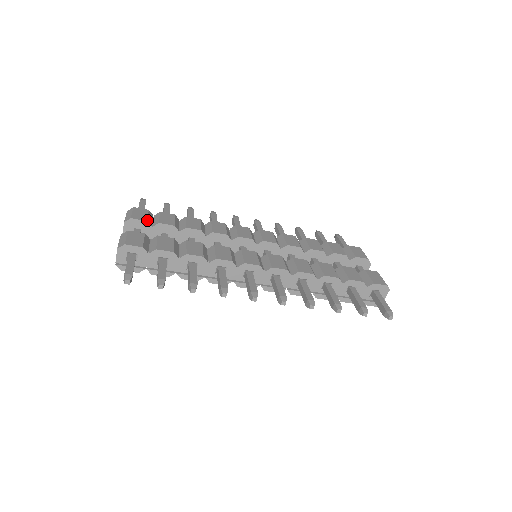
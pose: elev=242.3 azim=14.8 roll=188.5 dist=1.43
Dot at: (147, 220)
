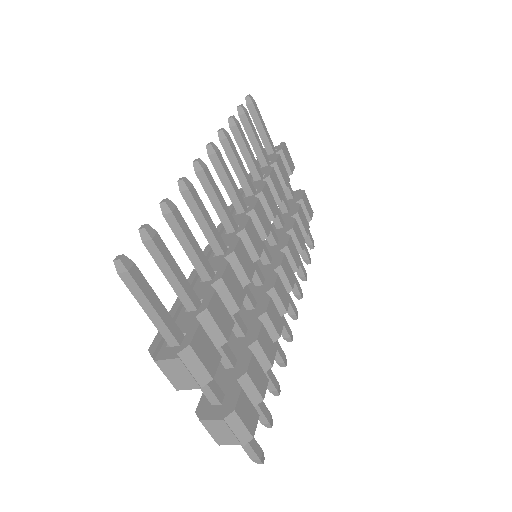
Dot at: occluded
